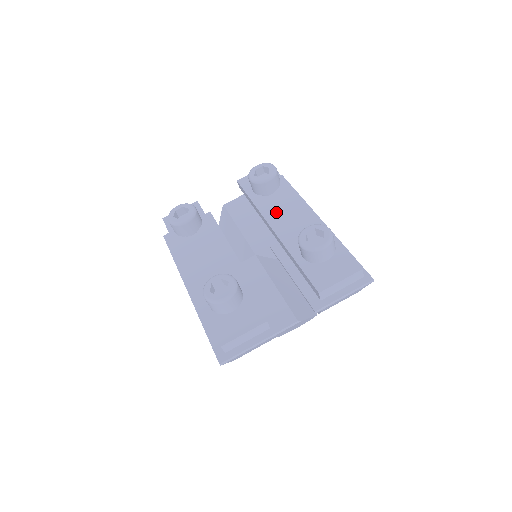
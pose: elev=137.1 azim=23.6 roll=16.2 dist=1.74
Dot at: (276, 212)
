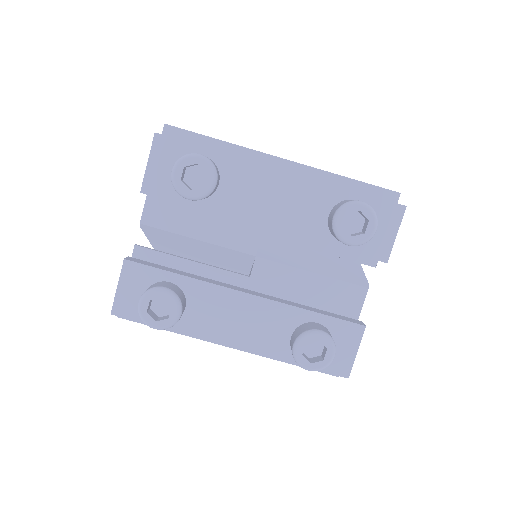
Dot at: (247, 204)
